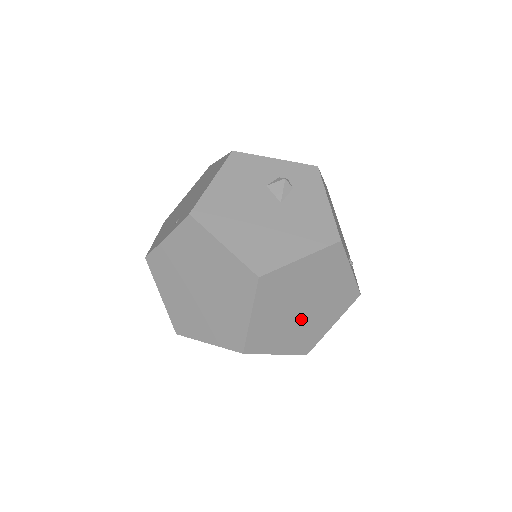
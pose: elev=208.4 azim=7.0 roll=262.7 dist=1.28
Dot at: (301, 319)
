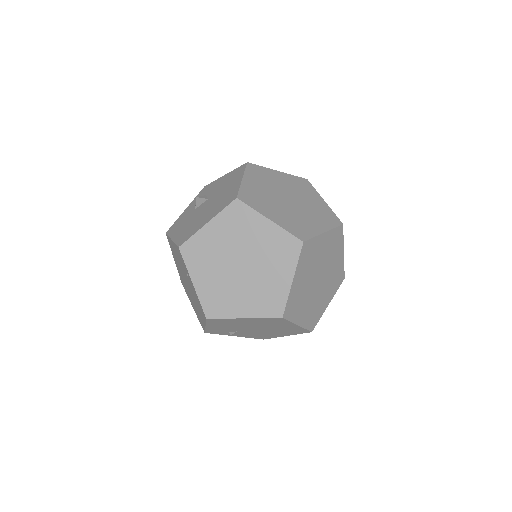
Dot at: (300, 207)
